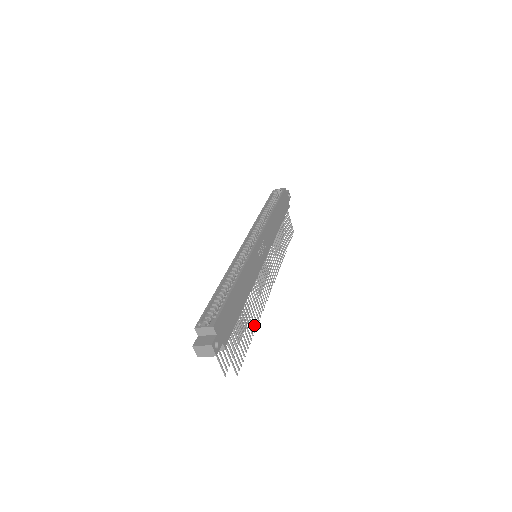
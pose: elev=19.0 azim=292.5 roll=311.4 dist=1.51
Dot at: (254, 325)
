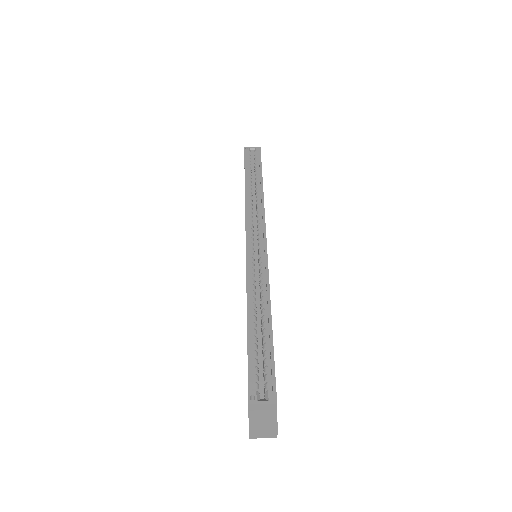
Dot at: occluded
